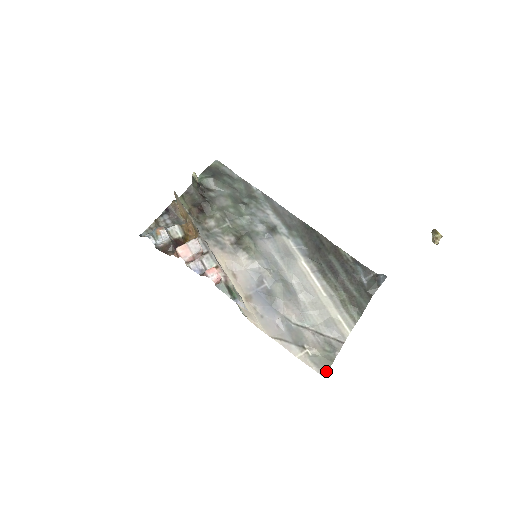
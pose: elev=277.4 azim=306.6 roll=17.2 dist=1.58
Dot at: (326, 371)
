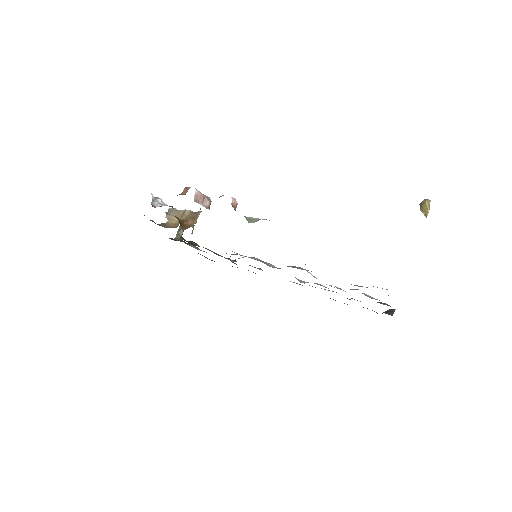
Dot at: occluded
